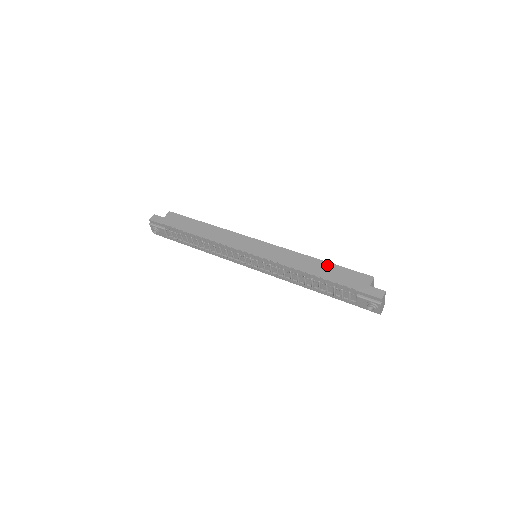
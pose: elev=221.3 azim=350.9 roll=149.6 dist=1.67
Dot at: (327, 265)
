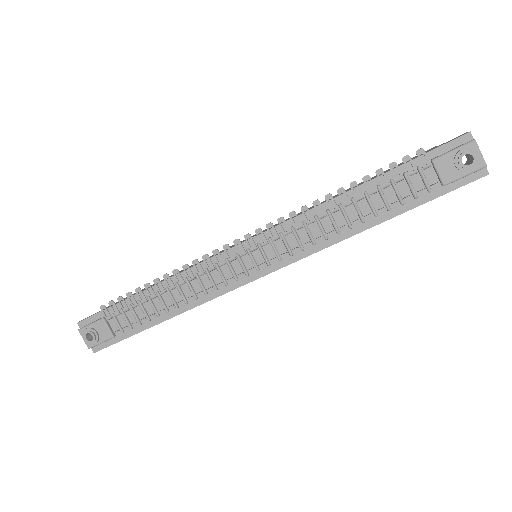
Dot at: (362, 182)
